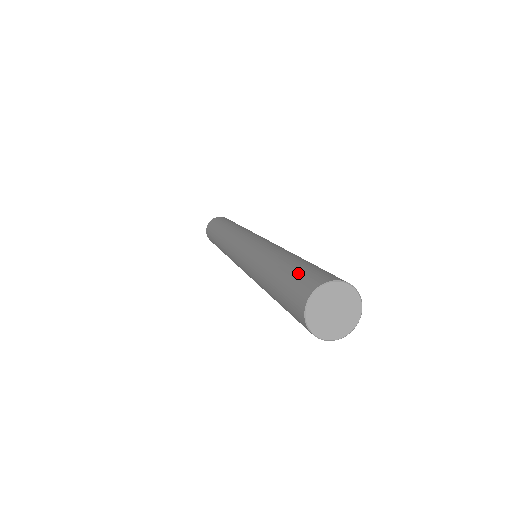
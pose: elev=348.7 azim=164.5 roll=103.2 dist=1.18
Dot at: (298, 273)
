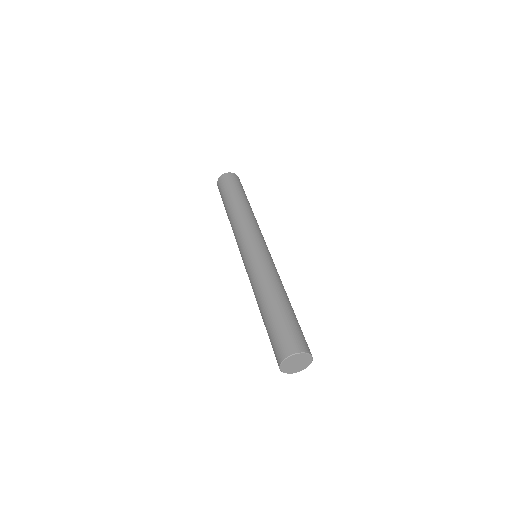
Dot at: (275, 334)
